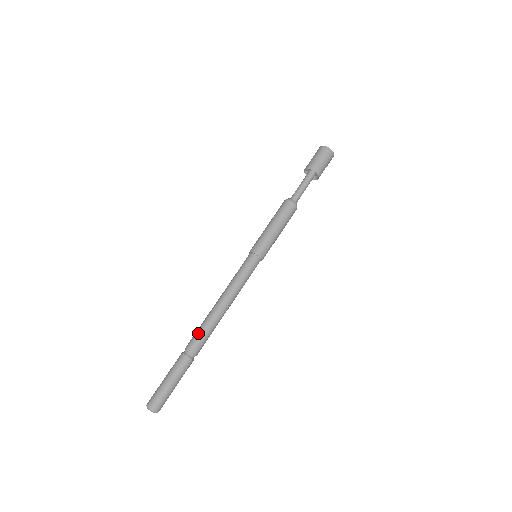
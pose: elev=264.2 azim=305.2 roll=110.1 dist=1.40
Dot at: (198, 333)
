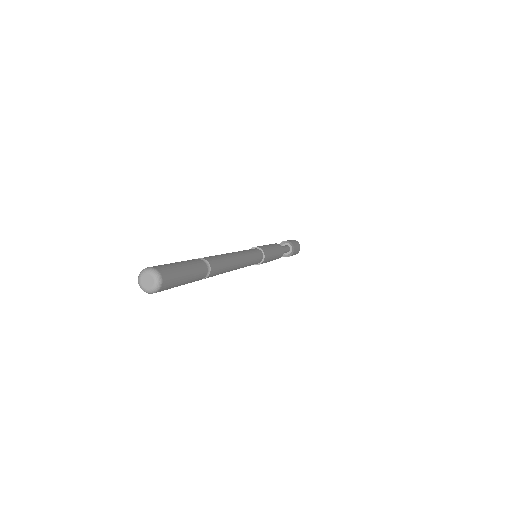
Dot at: (219, 258)
